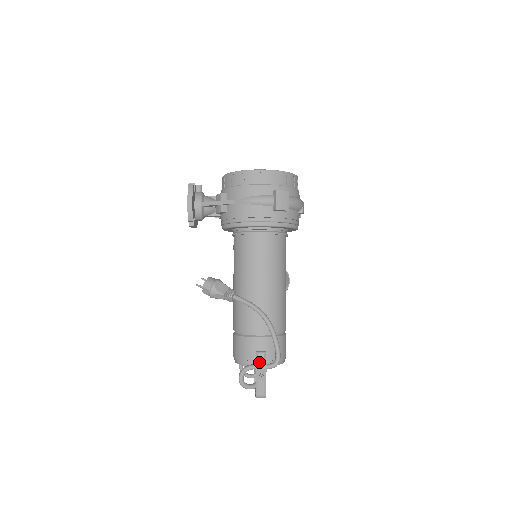
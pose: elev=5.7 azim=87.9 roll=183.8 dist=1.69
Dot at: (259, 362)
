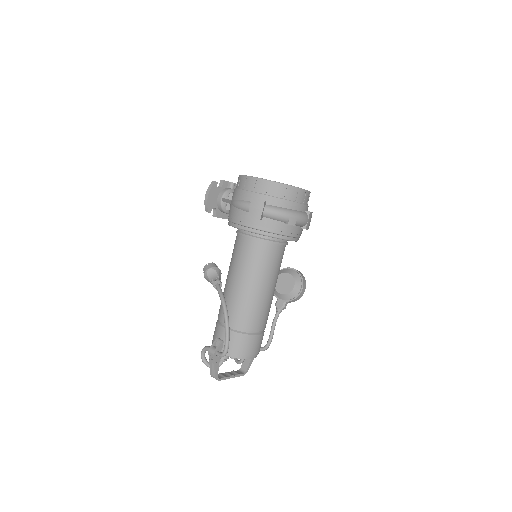
Dot at: (213, 347)
